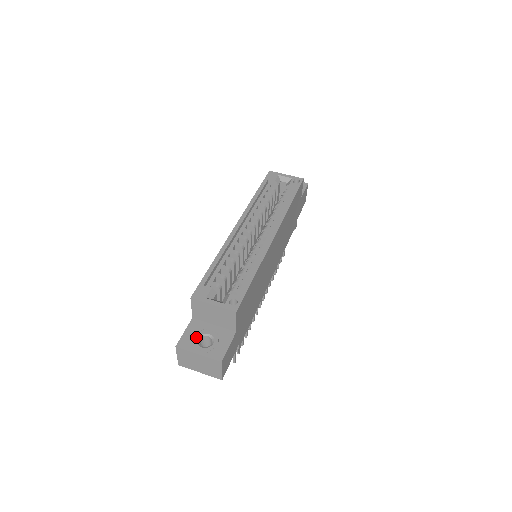
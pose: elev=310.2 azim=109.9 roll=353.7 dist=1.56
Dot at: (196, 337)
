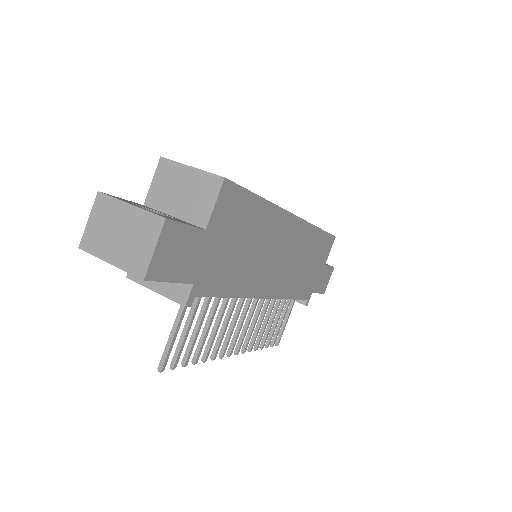
Dot at: (138, 205)
